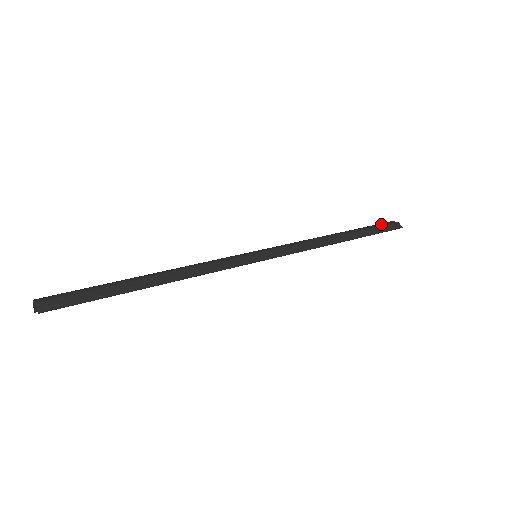
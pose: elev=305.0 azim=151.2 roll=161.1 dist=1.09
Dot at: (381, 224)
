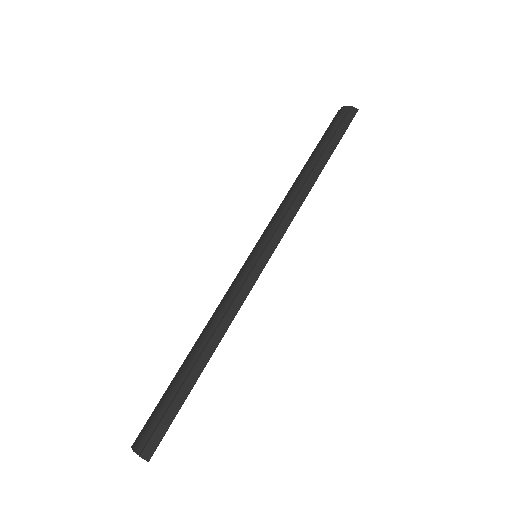
Dot at: (337, 121)
